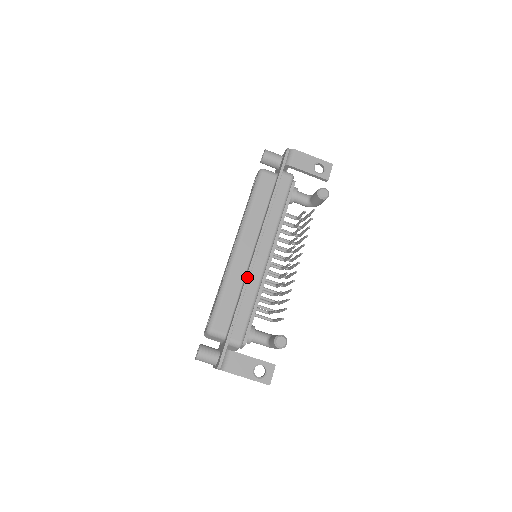
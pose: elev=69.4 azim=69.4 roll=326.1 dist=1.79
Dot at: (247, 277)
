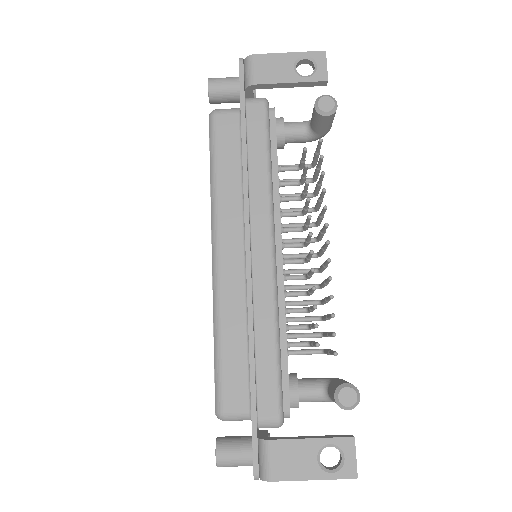
Dot at: (248, 301)
